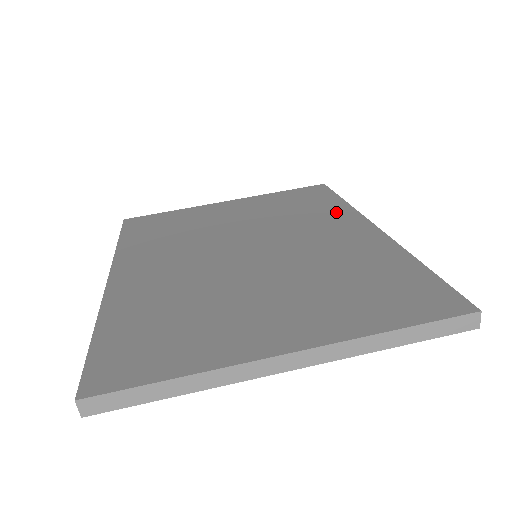
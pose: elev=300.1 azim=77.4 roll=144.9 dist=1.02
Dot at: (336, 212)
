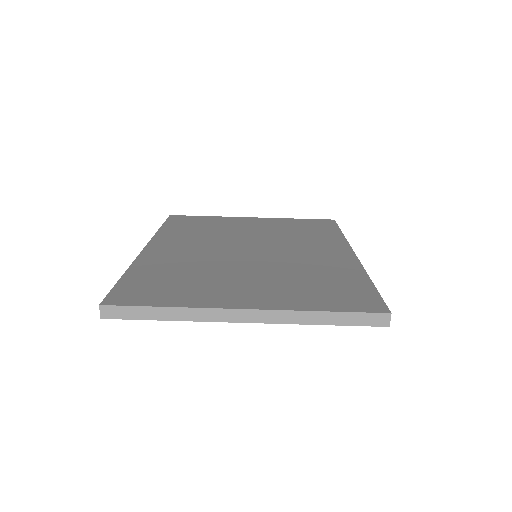
Dot at: (331, 239)
